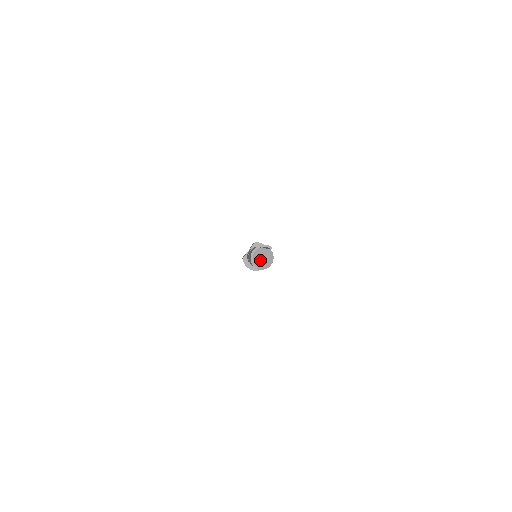
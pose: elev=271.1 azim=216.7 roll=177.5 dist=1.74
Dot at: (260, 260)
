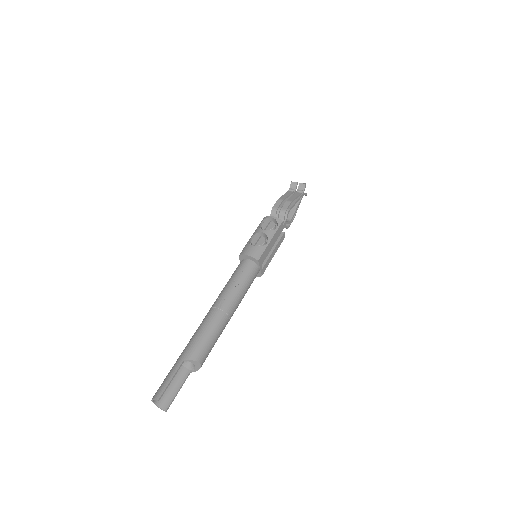
Dot at: (191, 363)
